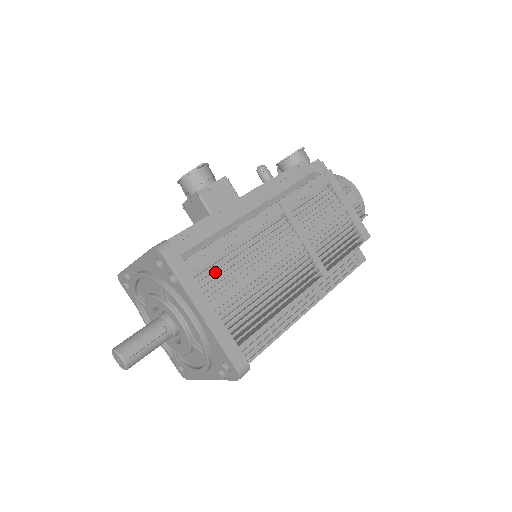
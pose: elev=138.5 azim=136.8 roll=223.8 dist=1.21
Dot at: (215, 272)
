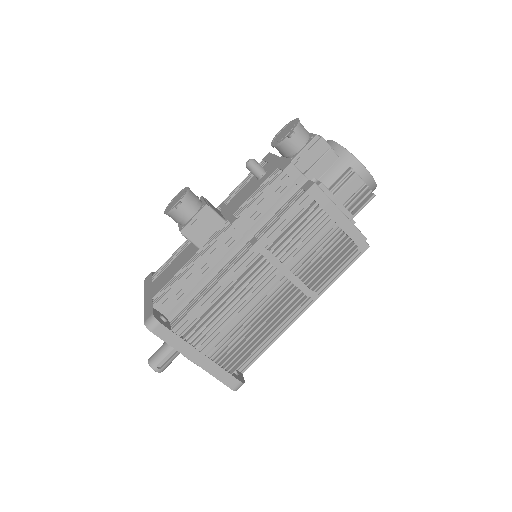
Dot at: (200, 329)
